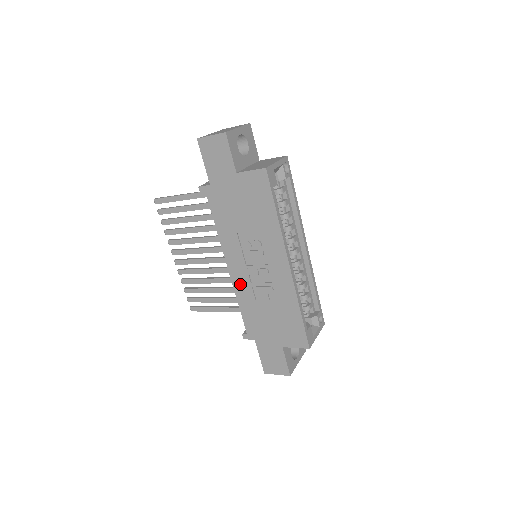
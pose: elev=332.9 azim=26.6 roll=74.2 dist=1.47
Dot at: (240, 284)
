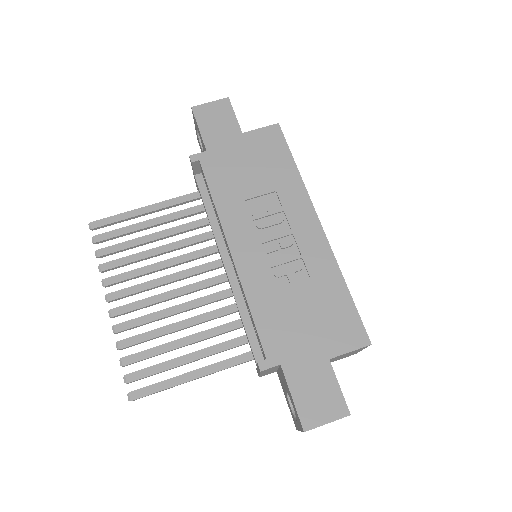
Dot at: (251, 272)
